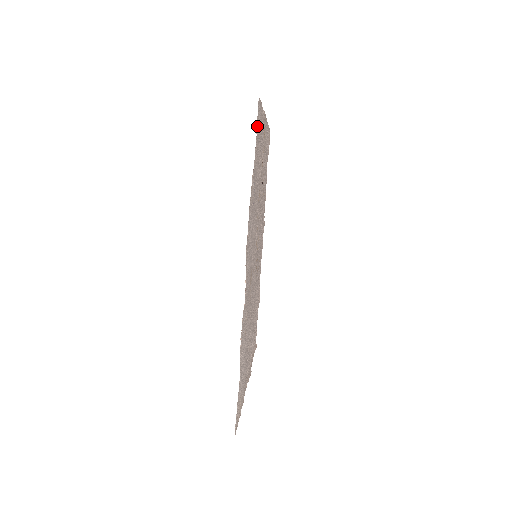
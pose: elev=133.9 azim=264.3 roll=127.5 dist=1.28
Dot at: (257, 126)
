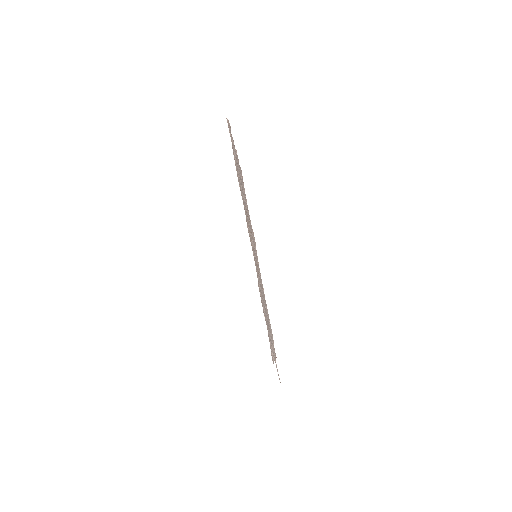
Dot at: (271, 351)
